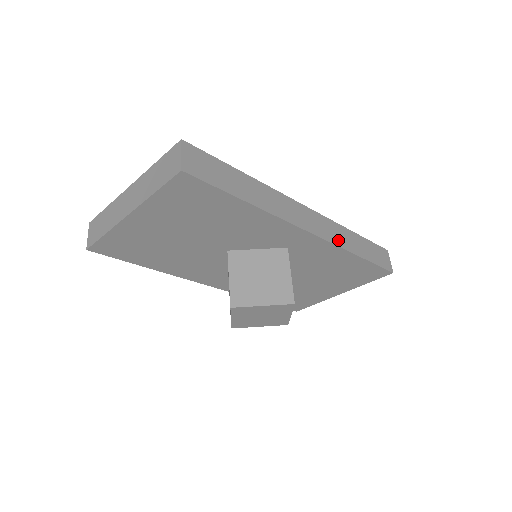
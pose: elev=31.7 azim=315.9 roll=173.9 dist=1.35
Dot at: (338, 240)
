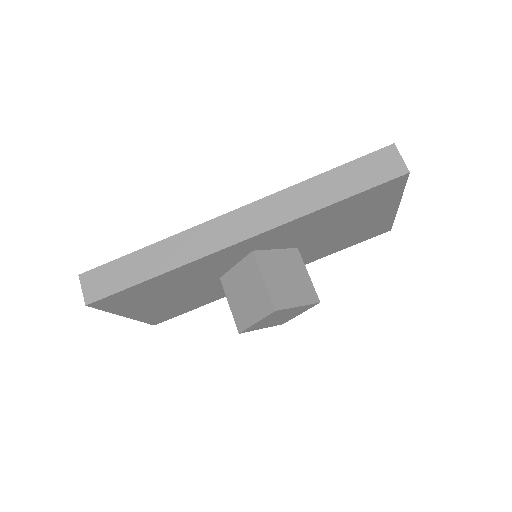
Dot at: (288, 213)
